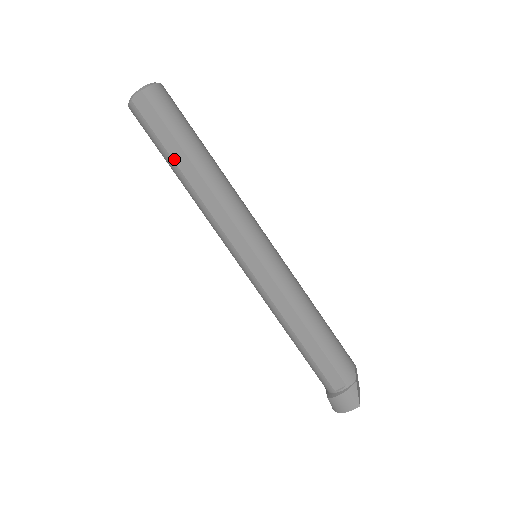
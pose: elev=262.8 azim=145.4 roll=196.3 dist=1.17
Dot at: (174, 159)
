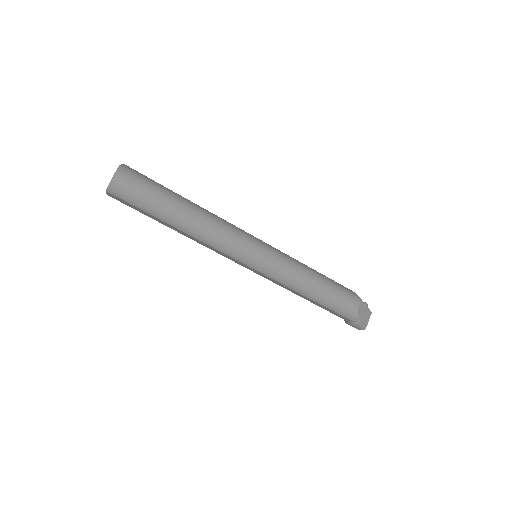
Dot at: (161, 223)
